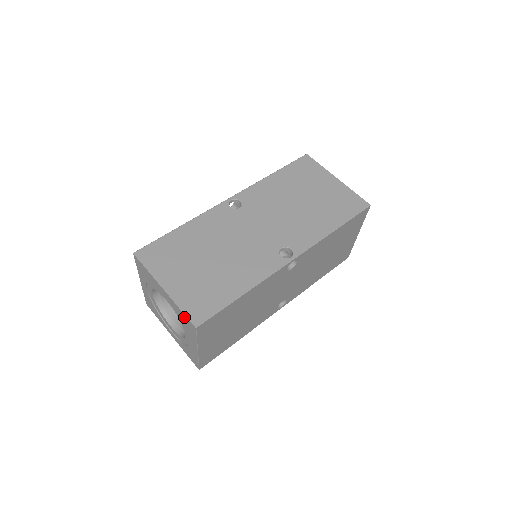
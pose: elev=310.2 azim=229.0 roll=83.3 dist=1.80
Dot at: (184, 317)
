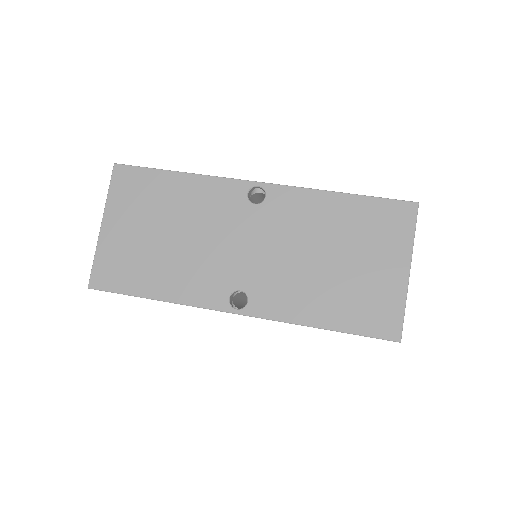
Dot at: occluded
